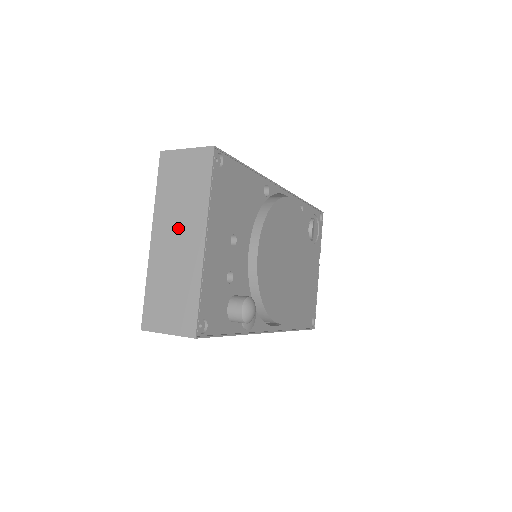
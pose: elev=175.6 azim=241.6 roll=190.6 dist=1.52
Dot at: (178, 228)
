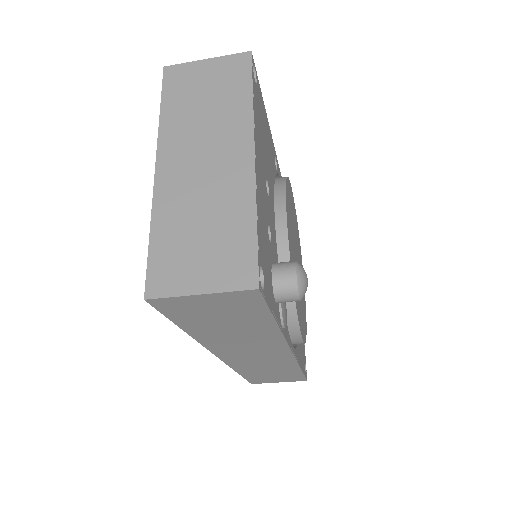
Dot at: (204, 146)
